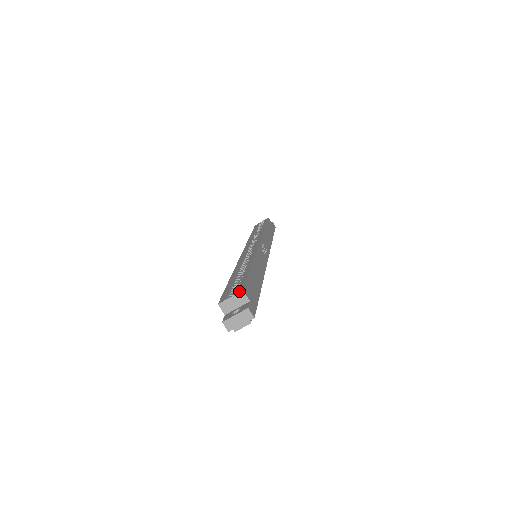
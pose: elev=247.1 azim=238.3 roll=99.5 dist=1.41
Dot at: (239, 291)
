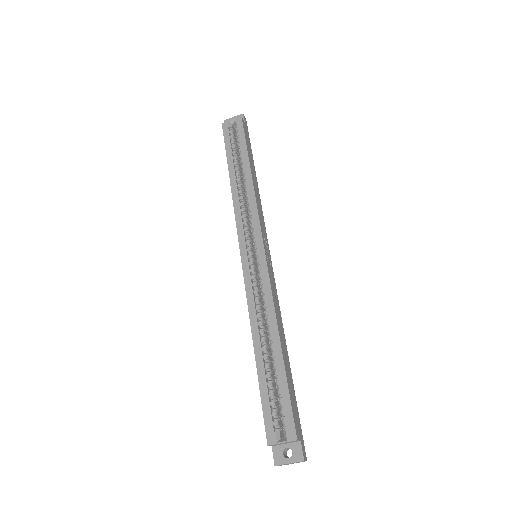
Dot at: (292, 438)
